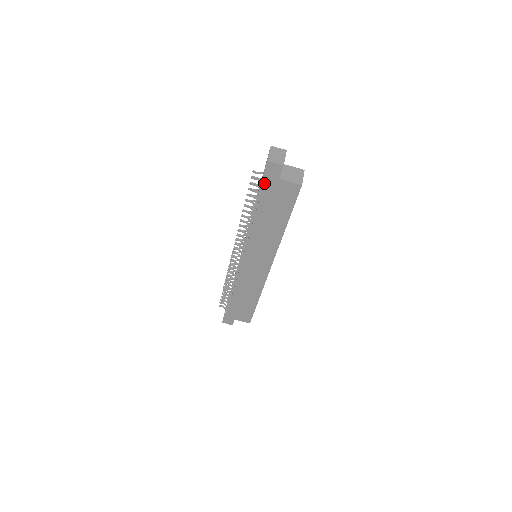
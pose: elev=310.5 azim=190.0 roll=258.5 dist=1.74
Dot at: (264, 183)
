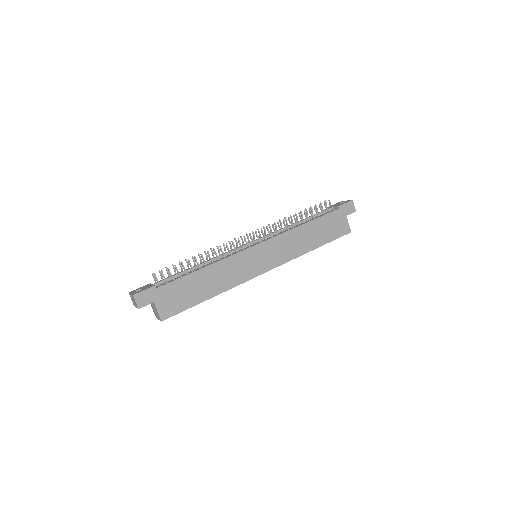
Dot at: (338, 209)
